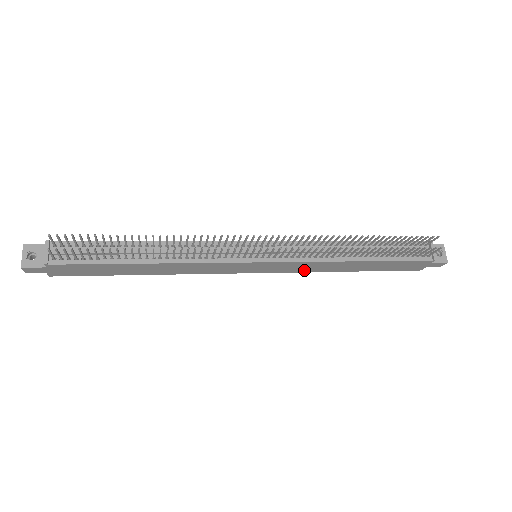
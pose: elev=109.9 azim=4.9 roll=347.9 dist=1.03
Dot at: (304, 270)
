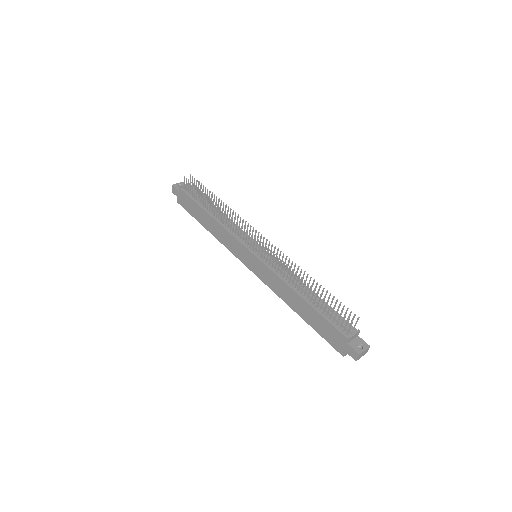
Dot at: (273, 287)
